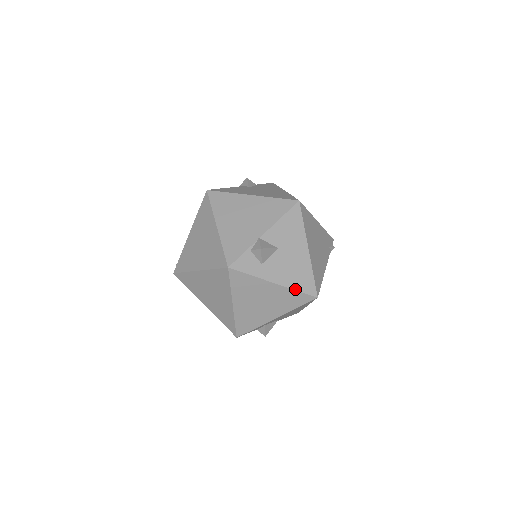
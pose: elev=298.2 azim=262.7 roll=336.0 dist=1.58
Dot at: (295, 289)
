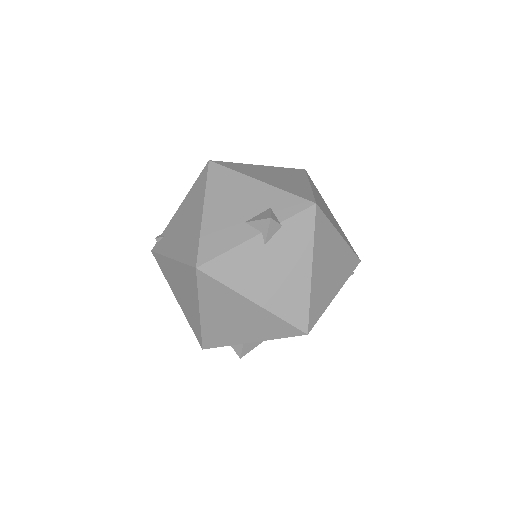
Dot at: occluded
